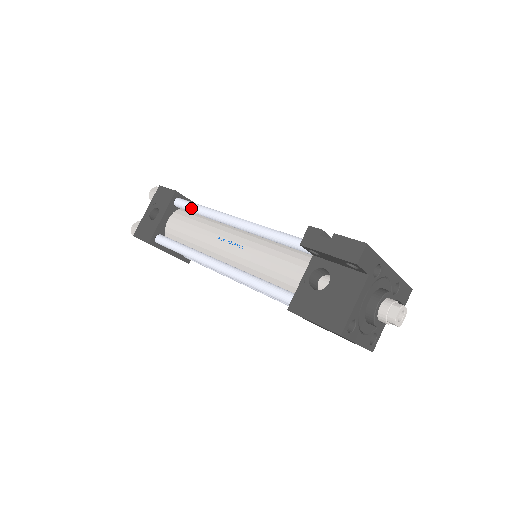
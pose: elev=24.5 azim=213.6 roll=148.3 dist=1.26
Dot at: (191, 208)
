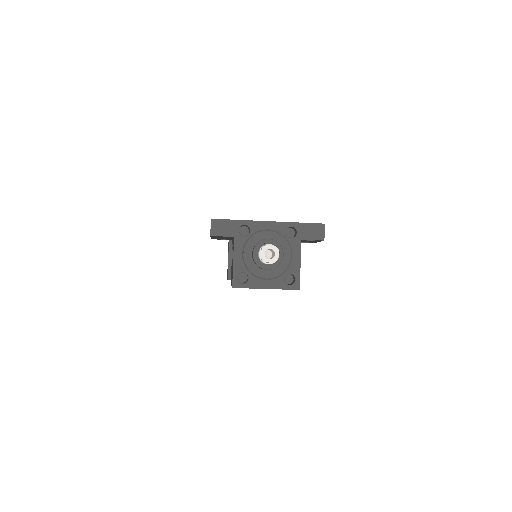
Dot at: occluded
